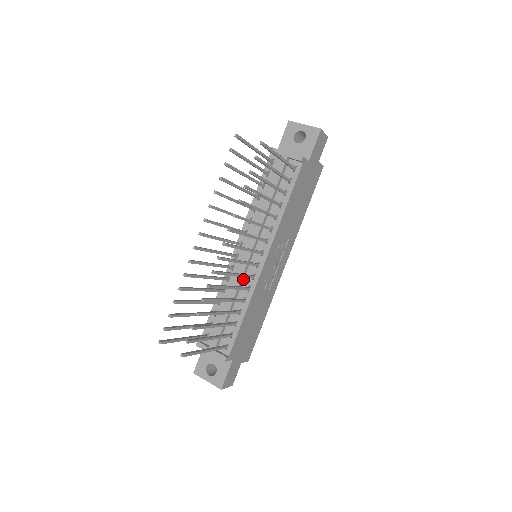
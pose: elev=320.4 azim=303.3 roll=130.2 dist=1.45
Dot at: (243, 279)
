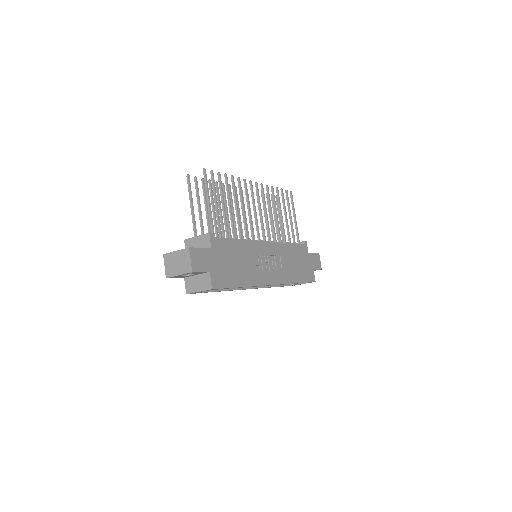
Dot at: occluded
